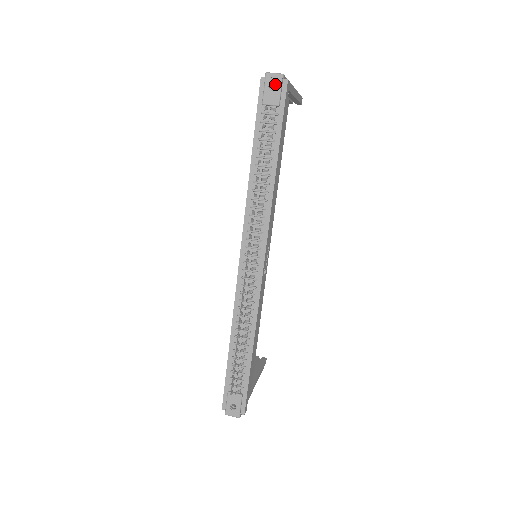
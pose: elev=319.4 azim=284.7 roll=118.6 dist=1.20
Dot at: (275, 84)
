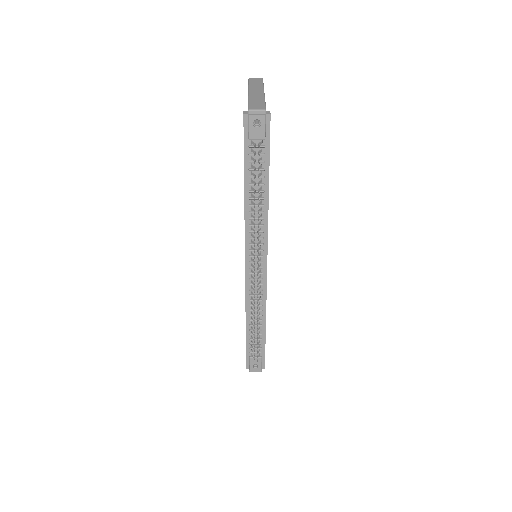
Dot at: (259, 120)
